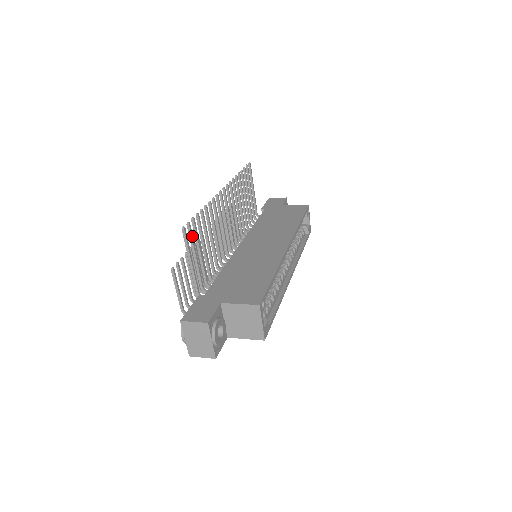
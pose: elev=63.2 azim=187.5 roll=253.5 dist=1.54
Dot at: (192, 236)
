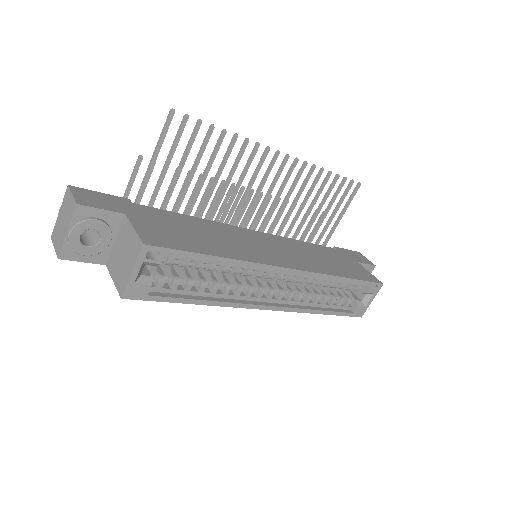
Dot at: (180, 135)
